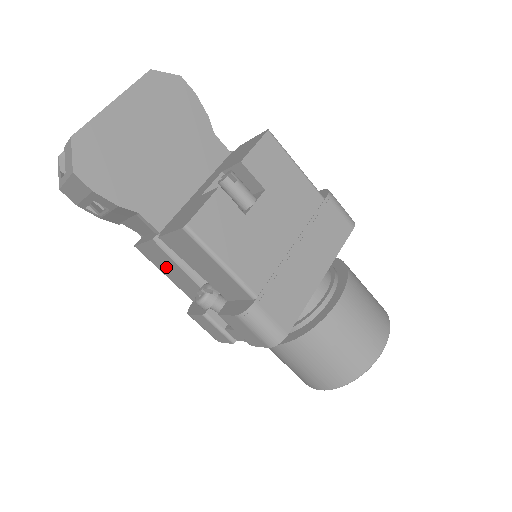
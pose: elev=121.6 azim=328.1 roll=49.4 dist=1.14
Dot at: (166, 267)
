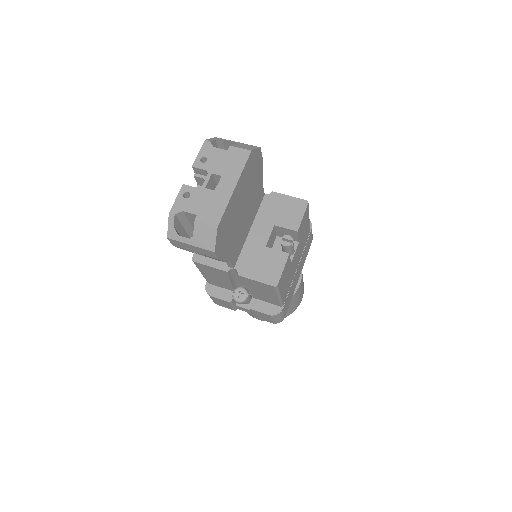
Dot at: (213, 275)
